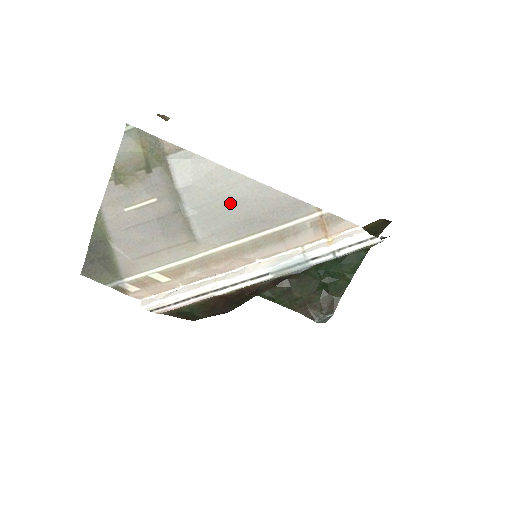
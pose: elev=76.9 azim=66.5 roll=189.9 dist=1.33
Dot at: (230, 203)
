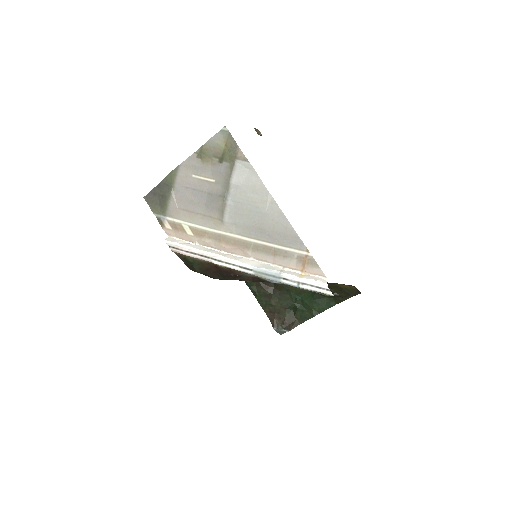
Dot at: (256, 212)
